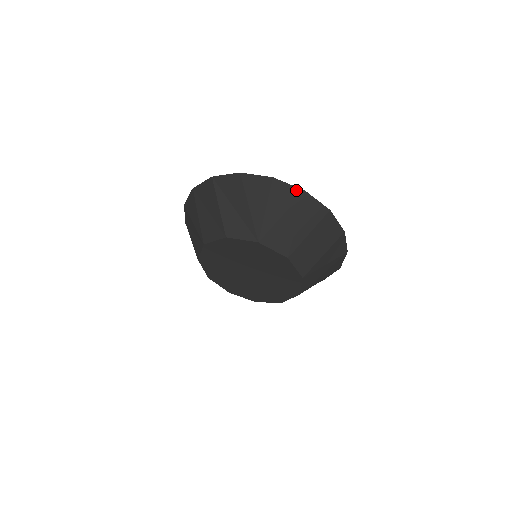
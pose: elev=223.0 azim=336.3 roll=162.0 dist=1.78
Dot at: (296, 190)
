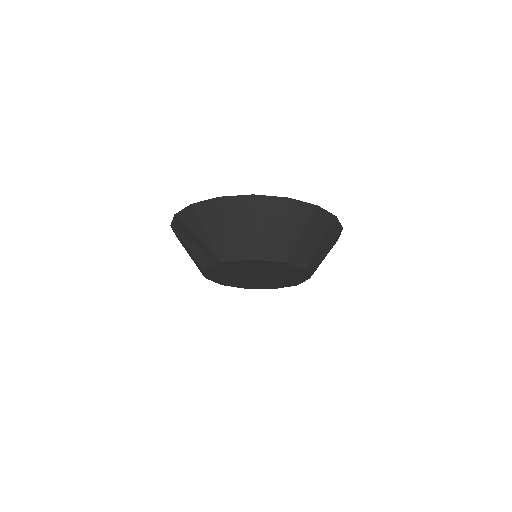
Dot at: (212, 201)
